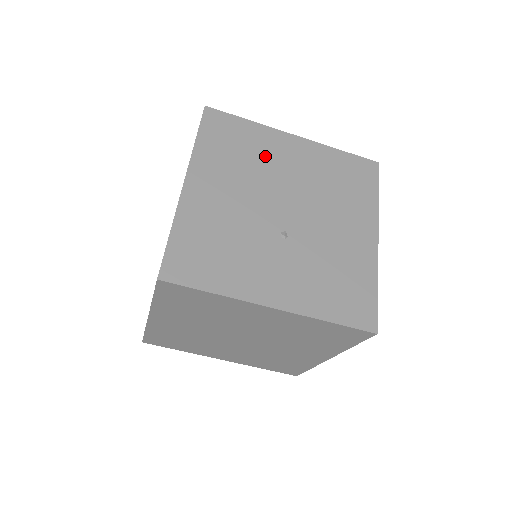
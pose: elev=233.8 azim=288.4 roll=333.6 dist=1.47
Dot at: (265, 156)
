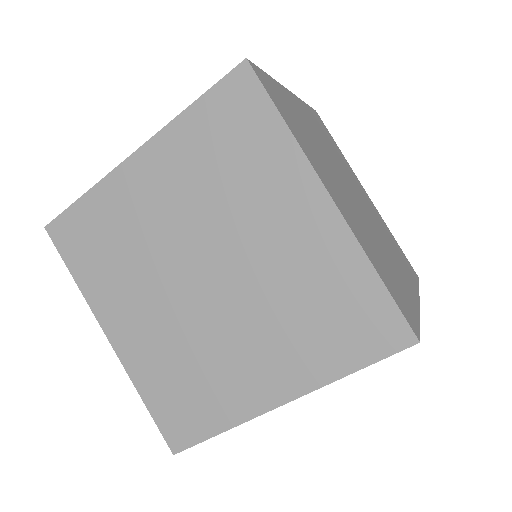
Dot at: occluded
